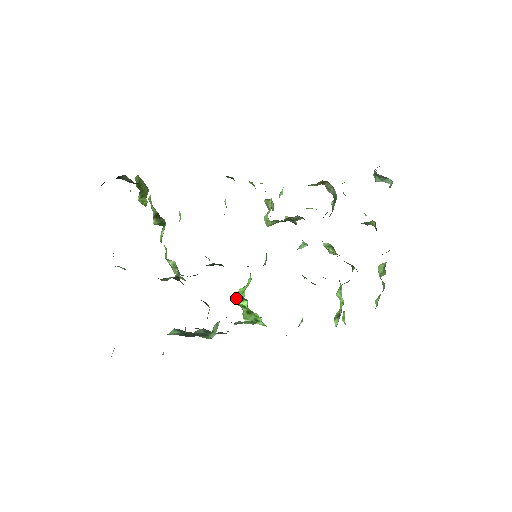
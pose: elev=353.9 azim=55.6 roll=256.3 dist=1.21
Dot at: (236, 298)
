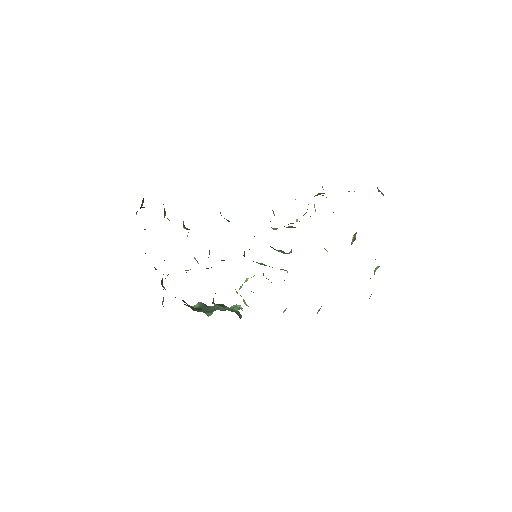
Dot at: (240, 286)
